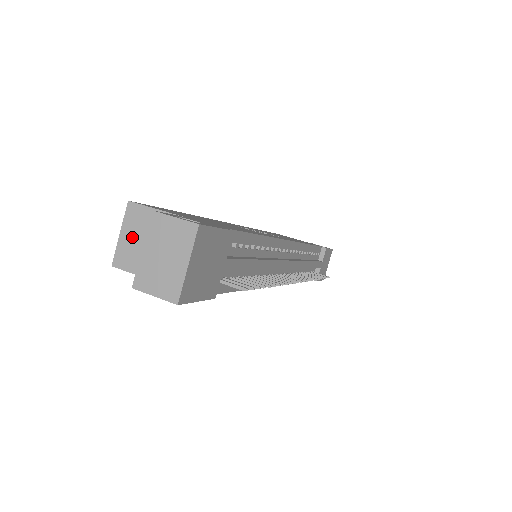
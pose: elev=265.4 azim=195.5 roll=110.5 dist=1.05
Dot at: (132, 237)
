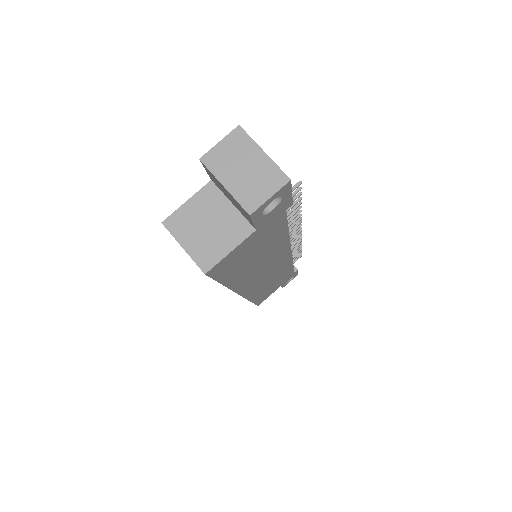
Dot at: (194, 237)
